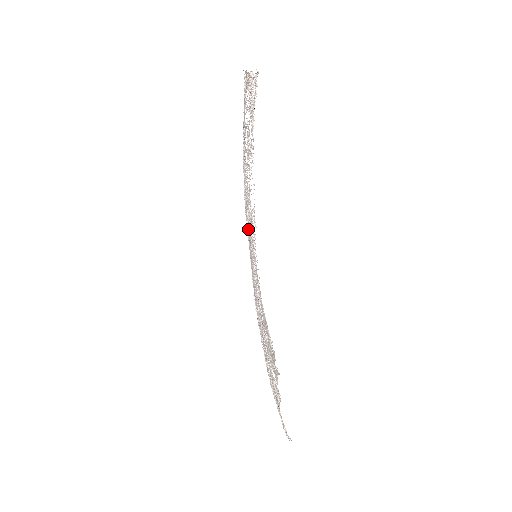
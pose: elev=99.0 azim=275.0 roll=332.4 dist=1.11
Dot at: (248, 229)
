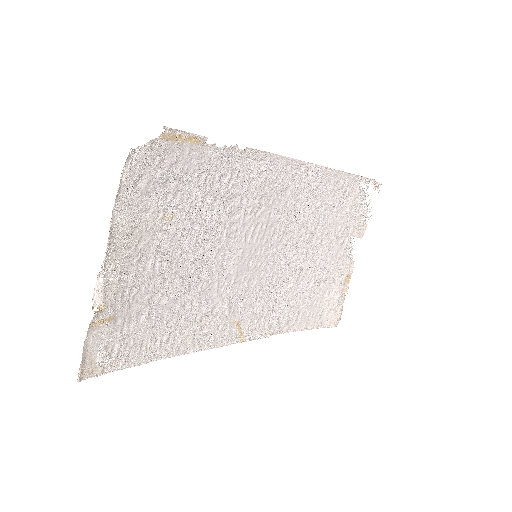
Dot at: (296, 202)
